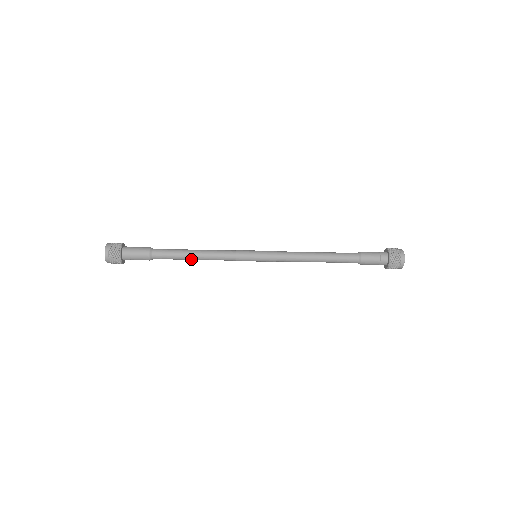
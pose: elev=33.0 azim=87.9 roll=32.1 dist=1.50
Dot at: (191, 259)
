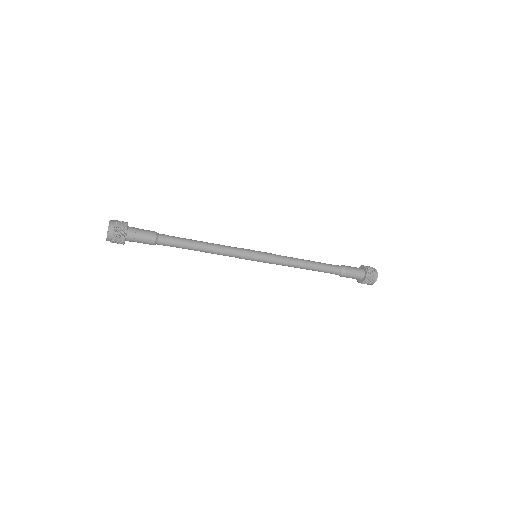
Dot at: (195, 250)
